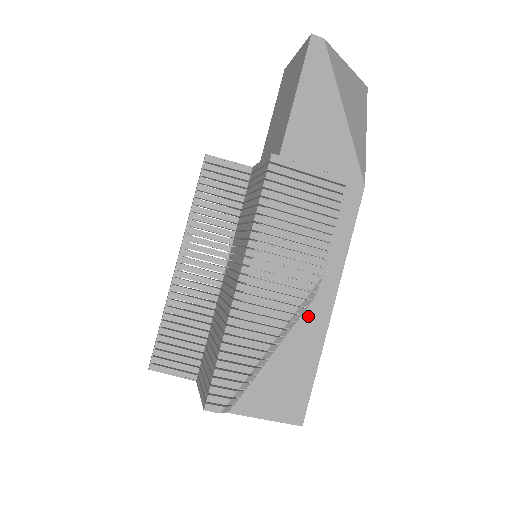
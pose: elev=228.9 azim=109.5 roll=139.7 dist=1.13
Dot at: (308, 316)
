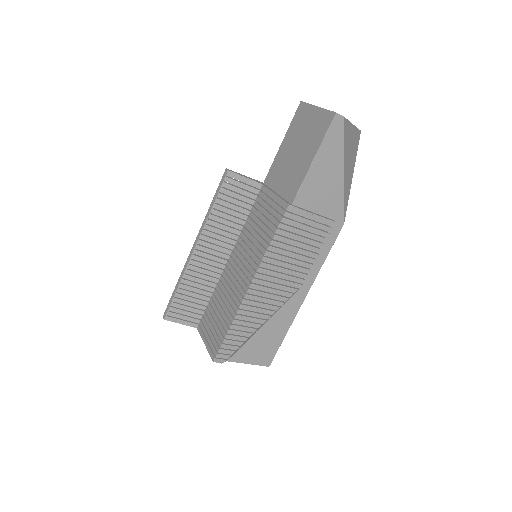
Dot at: (287, 306)
